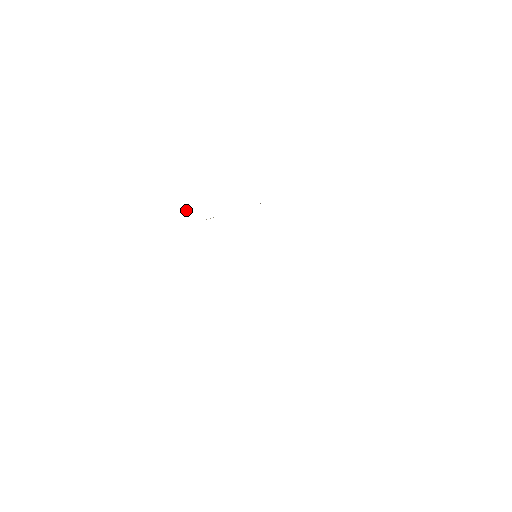
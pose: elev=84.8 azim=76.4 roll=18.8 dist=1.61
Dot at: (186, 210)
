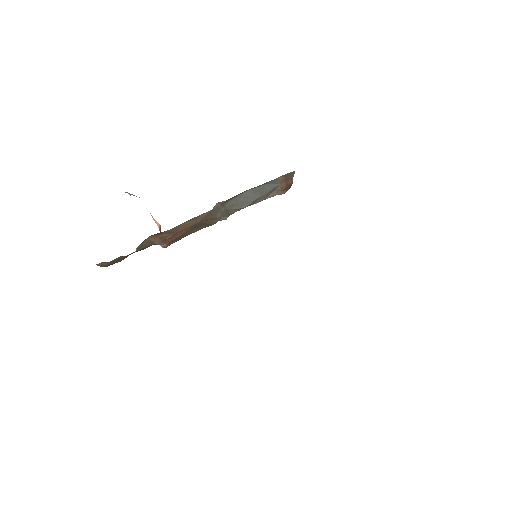
Dot at: (158, 227)
